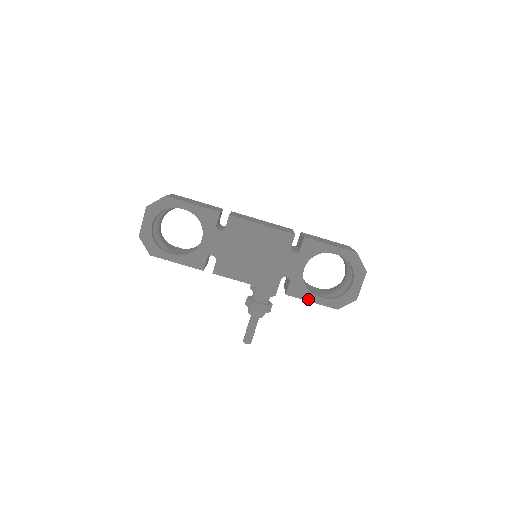
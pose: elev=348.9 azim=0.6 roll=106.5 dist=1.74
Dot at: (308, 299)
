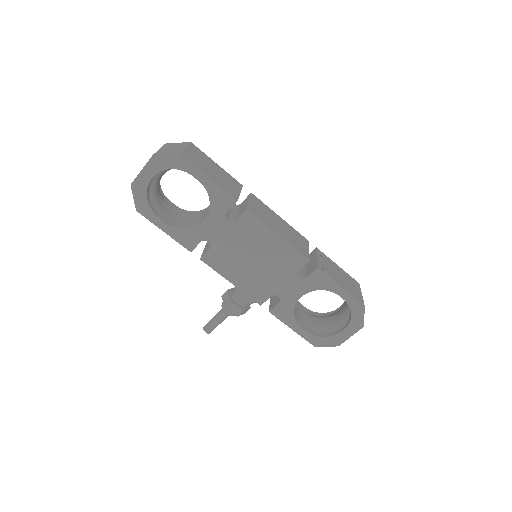
Dot at: (290, 325)
